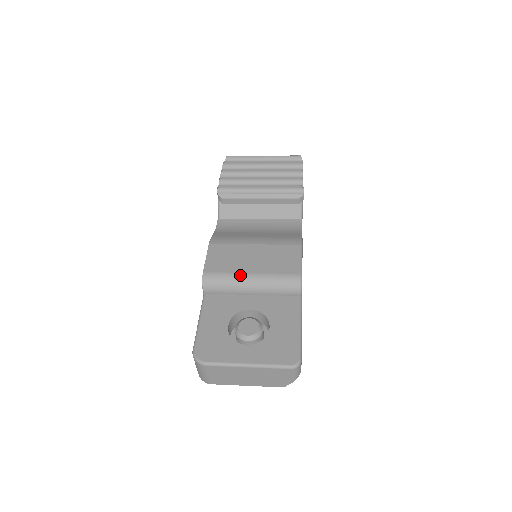
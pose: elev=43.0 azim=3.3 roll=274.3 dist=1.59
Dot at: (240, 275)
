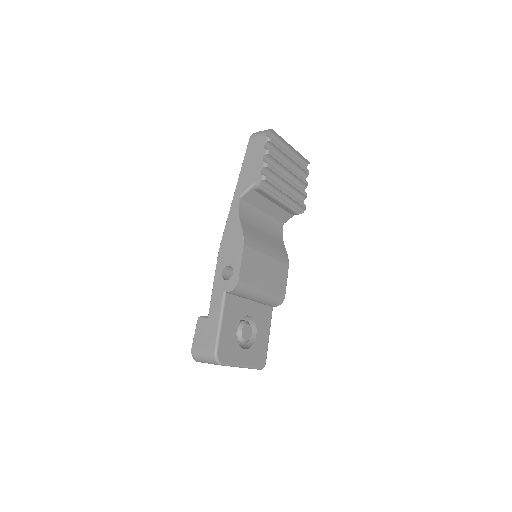
Dot at: (258, 289)
